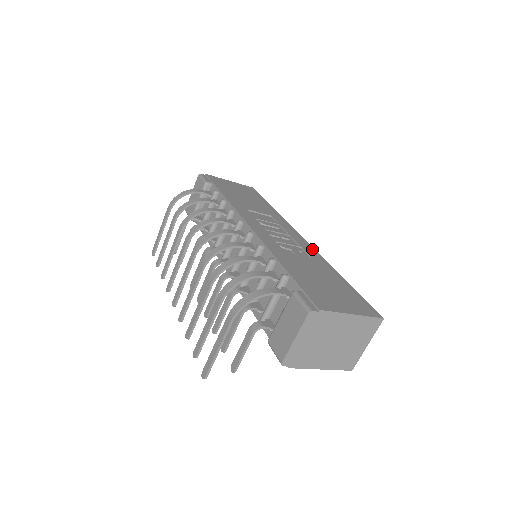
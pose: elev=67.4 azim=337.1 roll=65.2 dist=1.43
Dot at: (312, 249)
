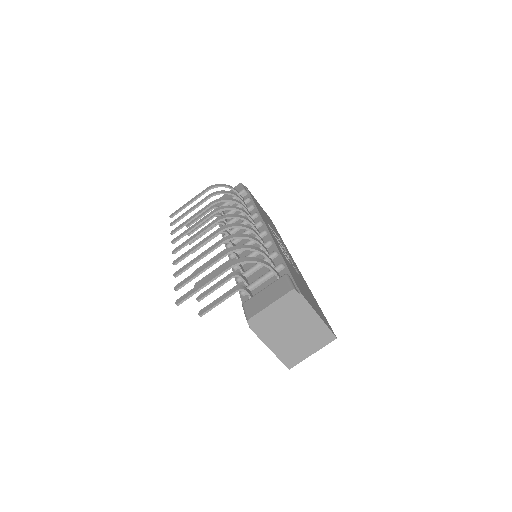
Dot at: (301, 274)
